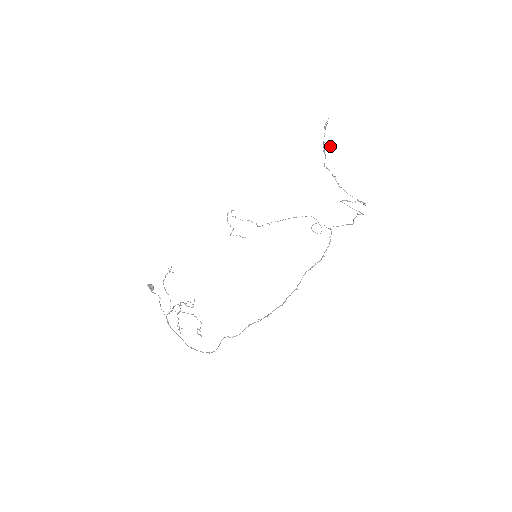
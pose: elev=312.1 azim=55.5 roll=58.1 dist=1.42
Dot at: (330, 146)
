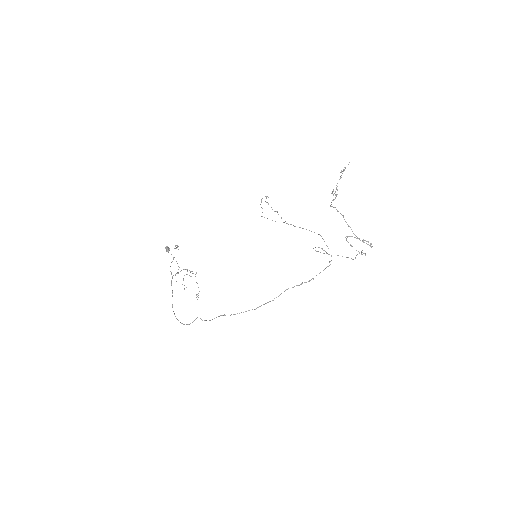
Dot at: (335, 194)
